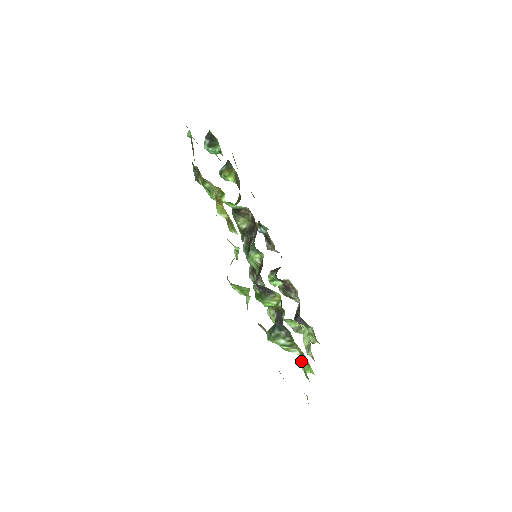
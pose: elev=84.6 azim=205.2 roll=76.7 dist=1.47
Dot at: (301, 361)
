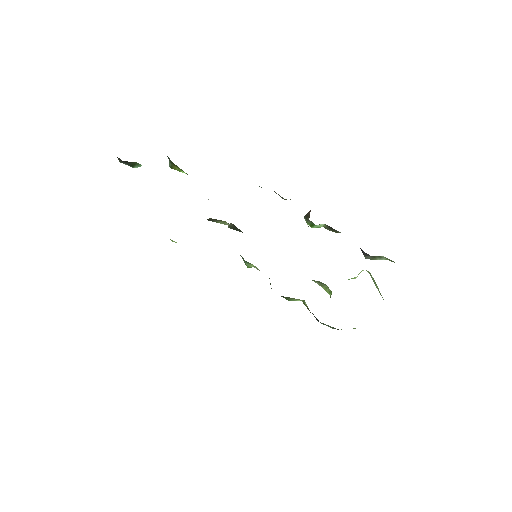
Dot at: occluded
